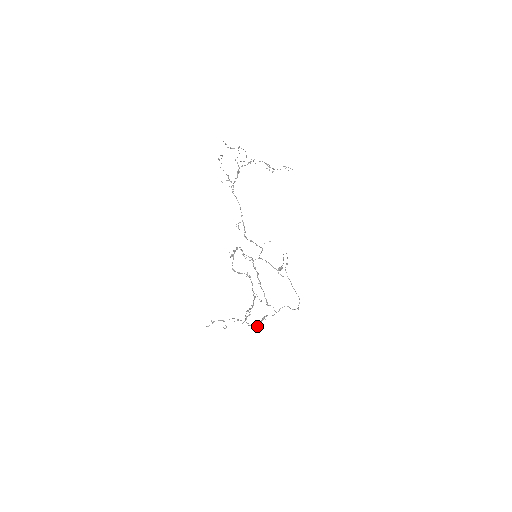
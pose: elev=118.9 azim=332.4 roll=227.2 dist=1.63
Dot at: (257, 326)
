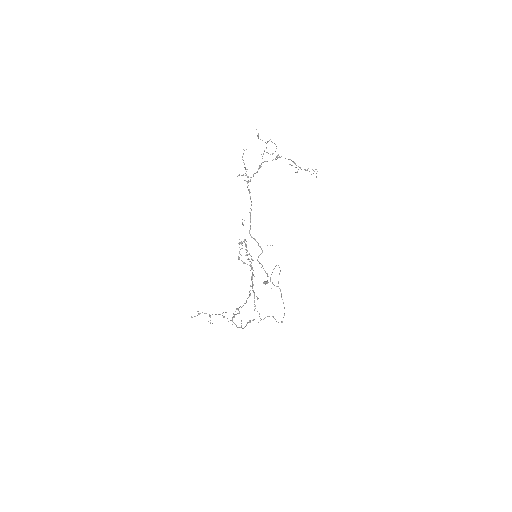
Dot at: (242, 328)
